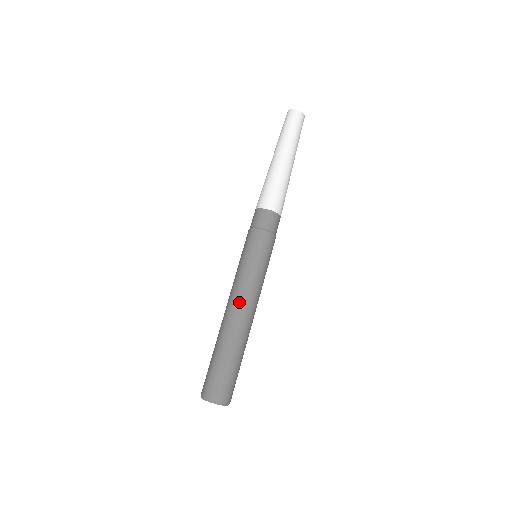
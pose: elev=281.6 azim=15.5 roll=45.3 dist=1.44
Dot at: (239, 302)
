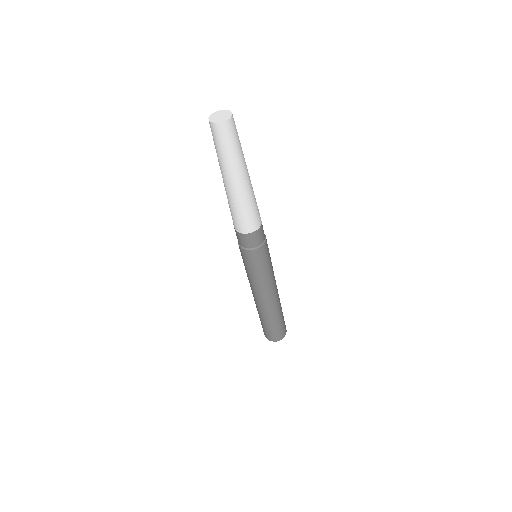
Dot at: (271, 294)
